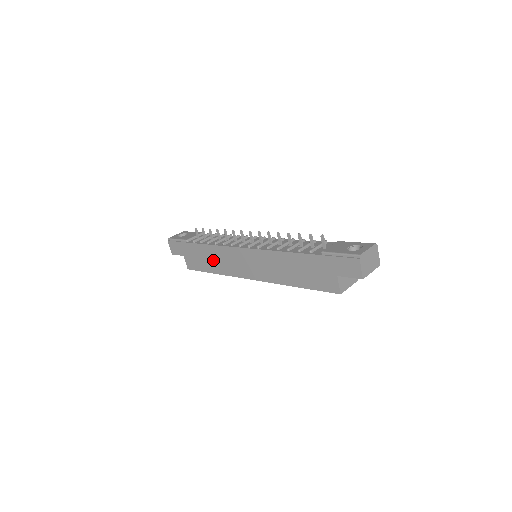
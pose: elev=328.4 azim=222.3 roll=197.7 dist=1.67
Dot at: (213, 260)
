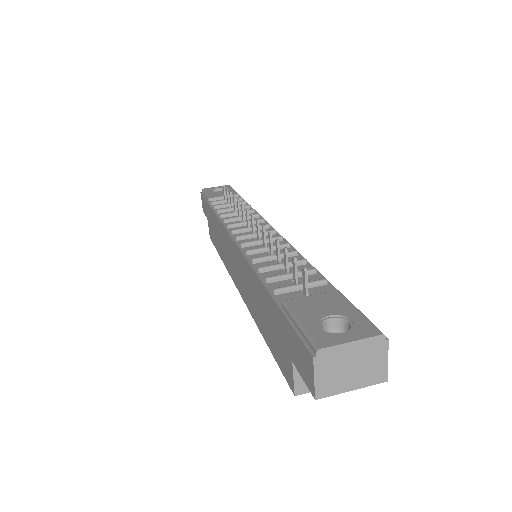
Dot at: (219, 239)
